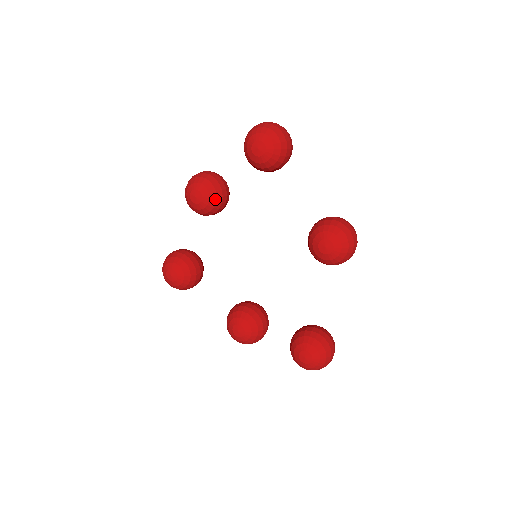
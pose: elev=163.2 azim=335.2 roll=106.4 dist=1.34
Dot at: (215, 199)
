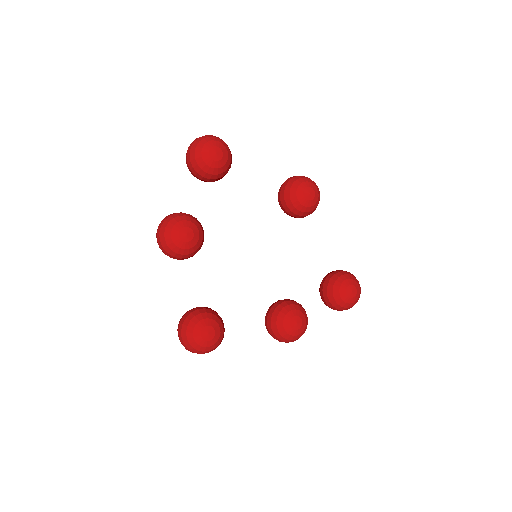
Dot at: (200, 227)
